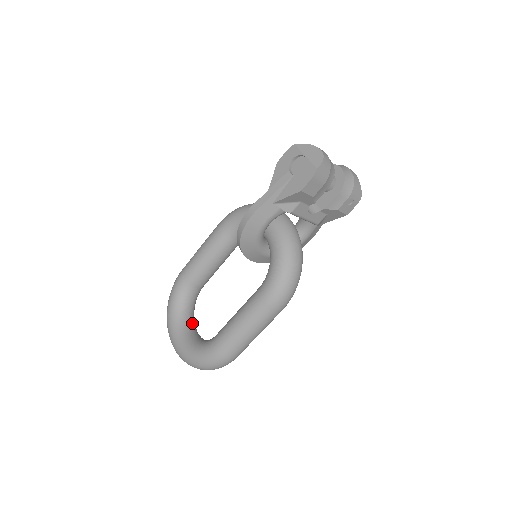
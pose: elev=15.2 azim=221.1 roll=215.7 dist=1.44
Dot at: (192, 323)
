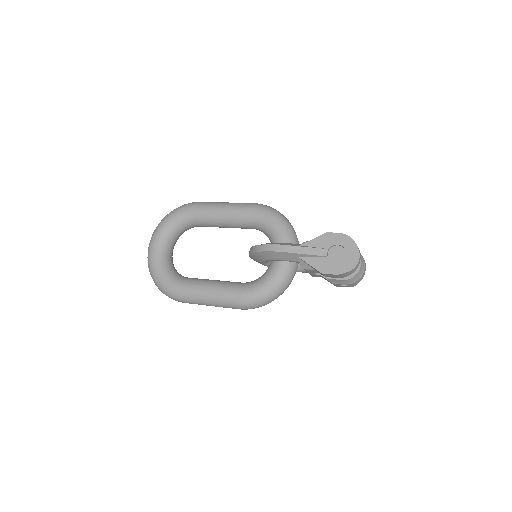
Dot at: (174, 244)
